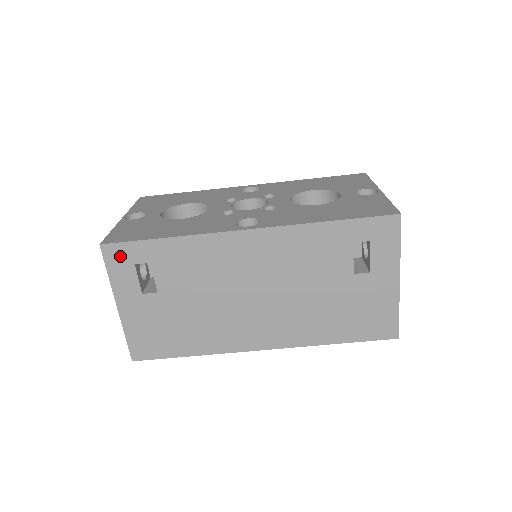
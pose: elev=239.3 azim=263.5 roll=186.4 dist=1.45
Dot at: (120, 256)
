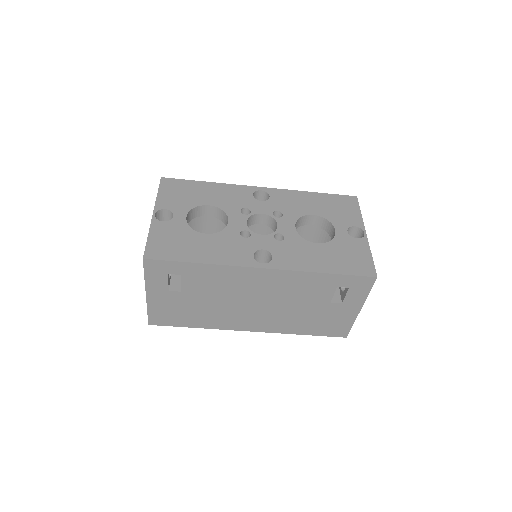
Dot at: (158, 268)
